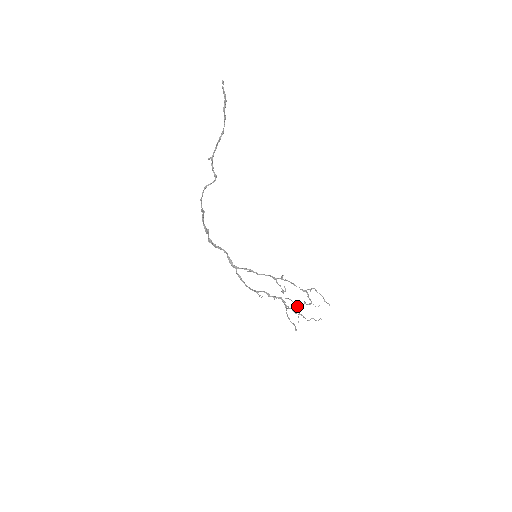
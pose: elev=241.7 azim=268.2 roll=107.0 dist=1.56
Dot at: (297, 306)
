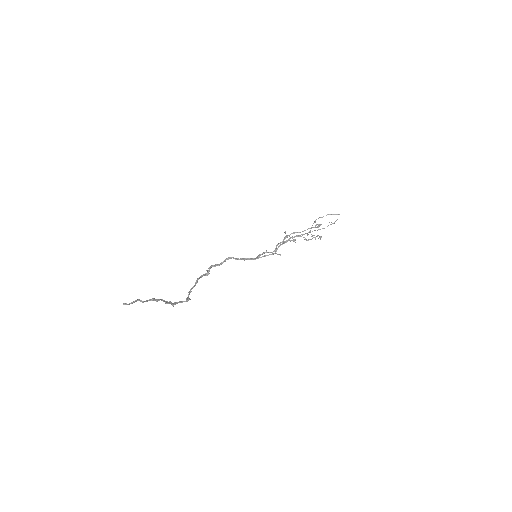
Dot at: (312, 235)
